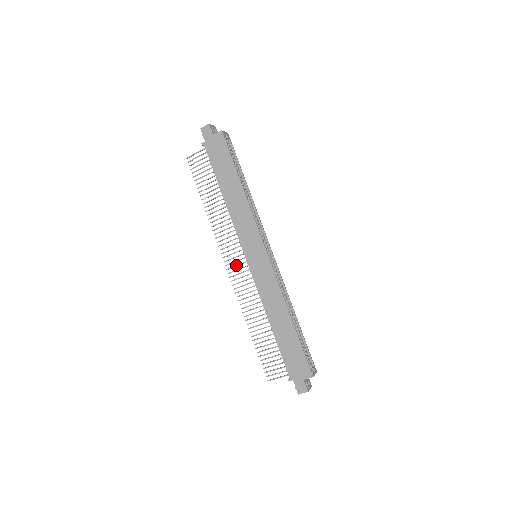
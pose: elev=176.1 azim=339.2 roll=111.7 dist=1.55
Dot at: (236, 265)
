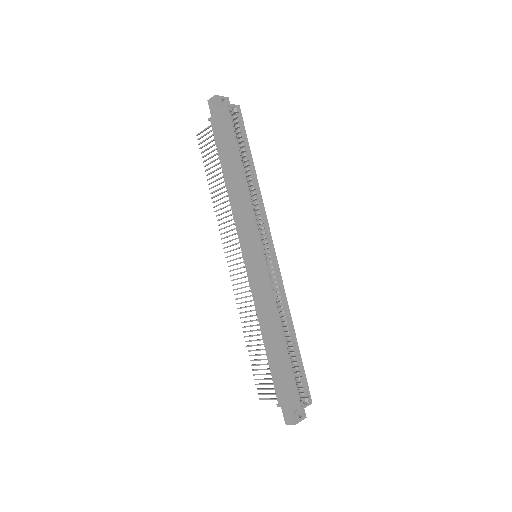
Dot at: (236, 263)
